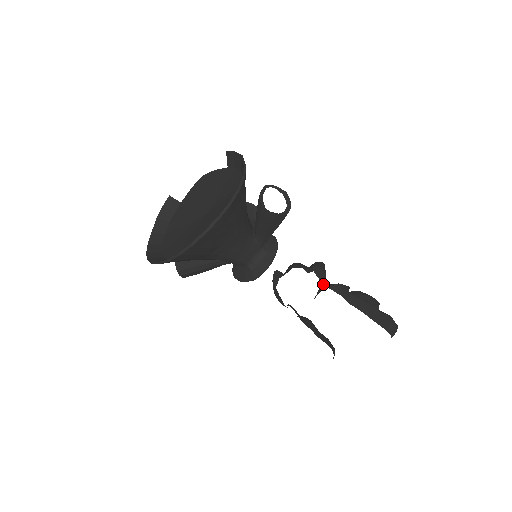
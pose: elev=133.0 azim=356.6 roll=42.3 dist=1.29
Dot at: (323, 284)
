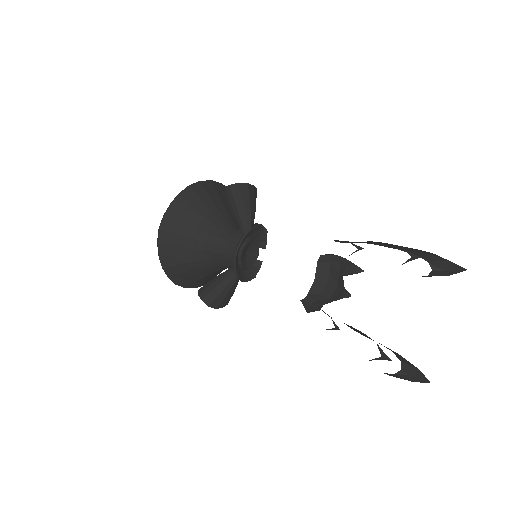
Dot at: occluded
